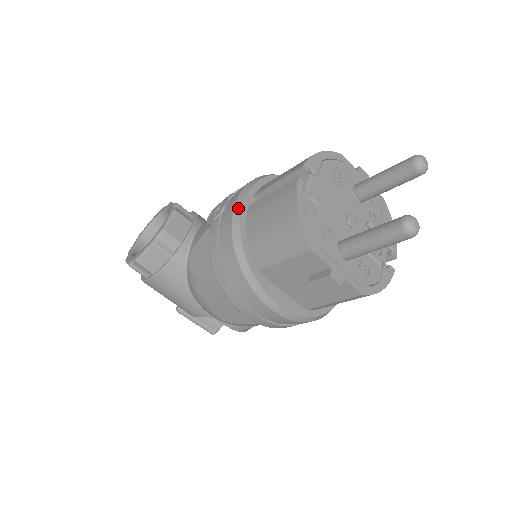
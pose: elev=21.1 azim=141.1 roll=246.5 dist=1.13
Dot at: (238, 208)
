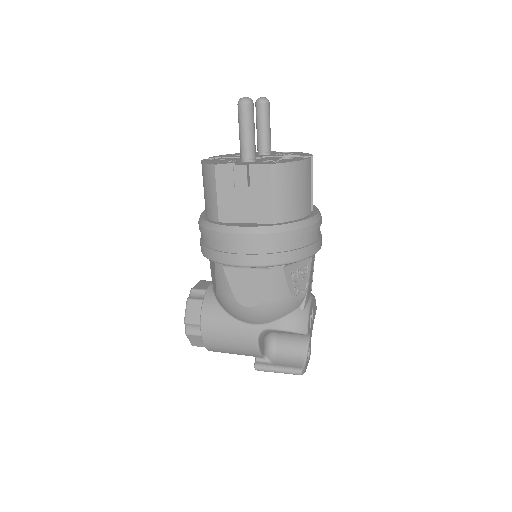
Dot at: occluded
